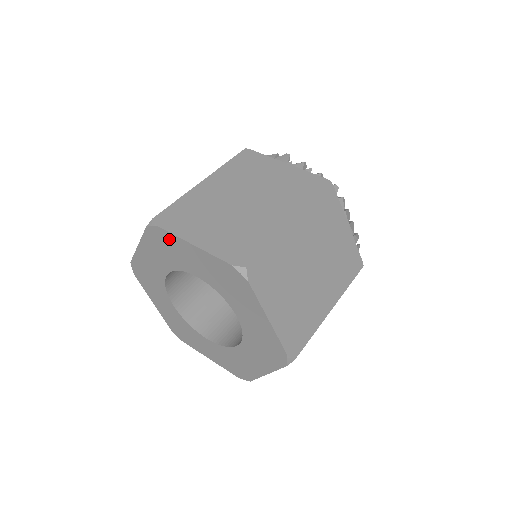
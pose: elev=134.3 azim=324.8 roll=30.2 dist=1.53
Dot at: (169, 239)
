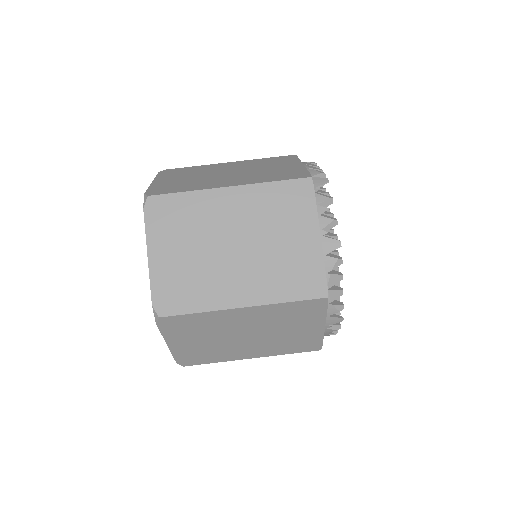
Dot at: occluded
